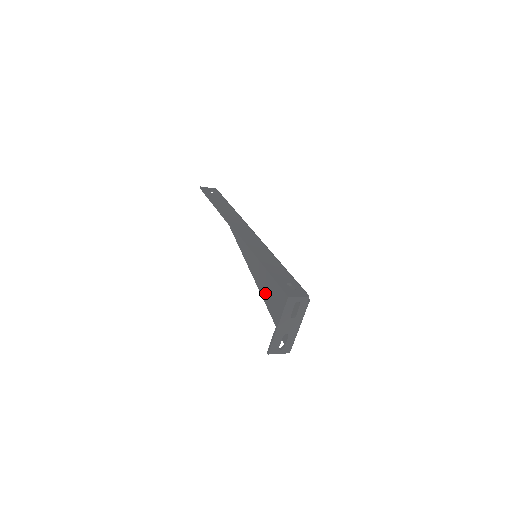
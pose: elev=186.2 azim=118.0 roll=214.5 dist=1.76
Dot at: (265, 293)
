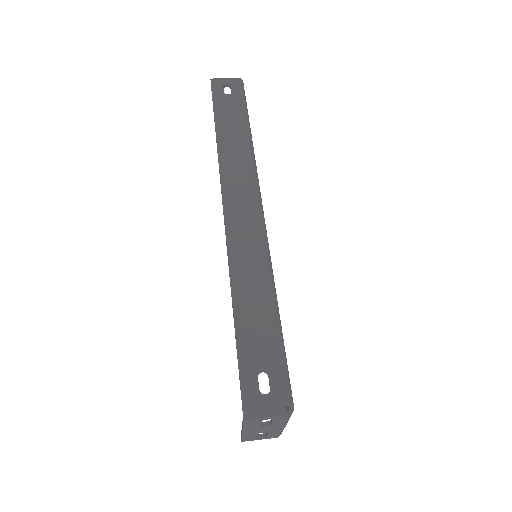
Dot at: occluded
